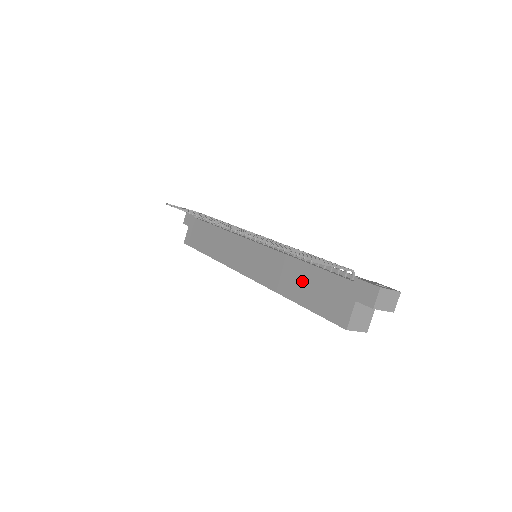
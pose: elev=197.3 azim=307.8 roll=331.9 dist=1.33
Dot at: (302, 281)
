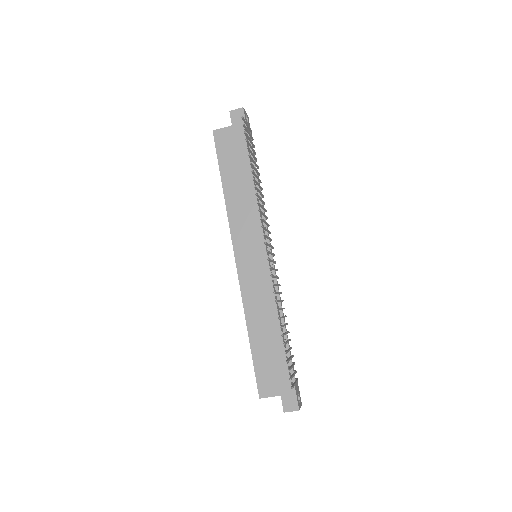
Dot at: (267, 336)
